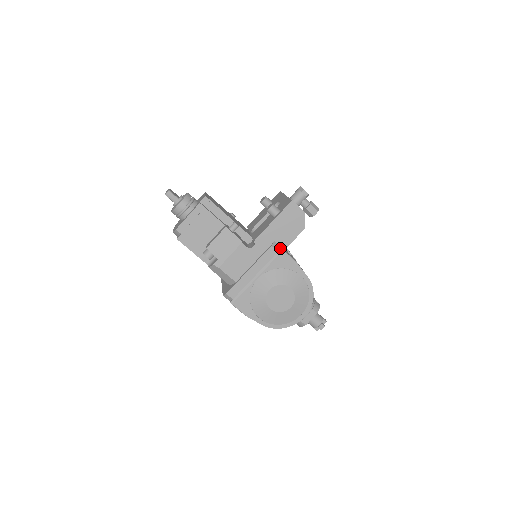
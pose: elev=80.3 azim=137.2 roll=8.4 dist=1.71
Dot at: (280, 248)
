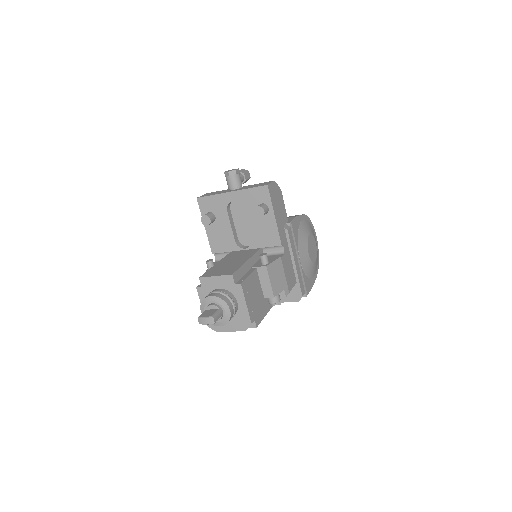
Dot at: (288, 224)
